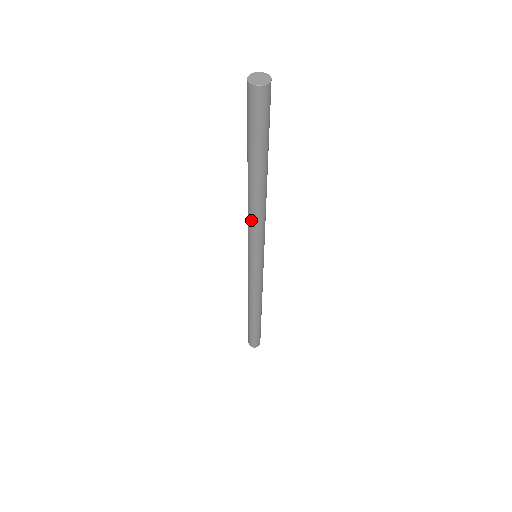
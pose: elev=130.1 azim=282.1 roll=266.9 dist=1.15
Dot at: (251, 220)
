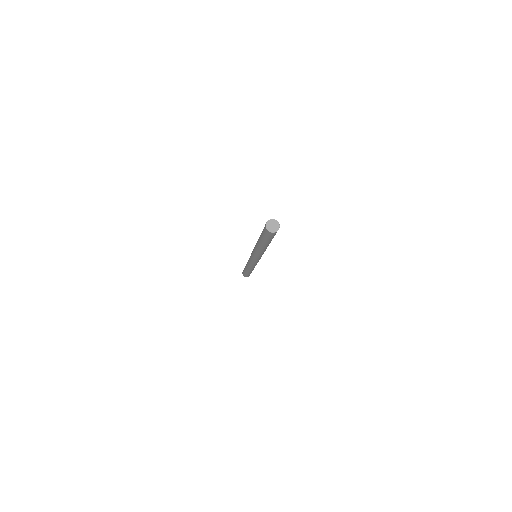
Dot at: (255, 249)
